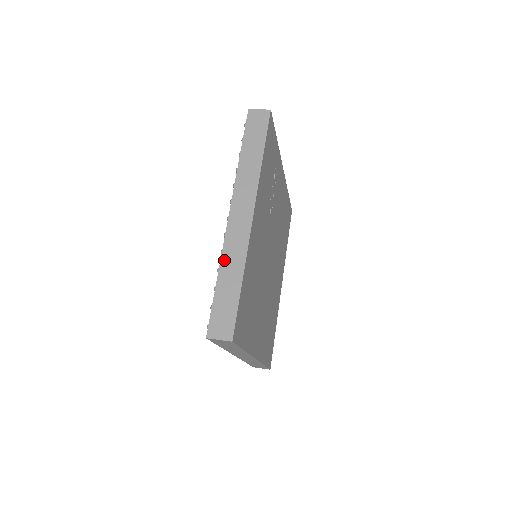
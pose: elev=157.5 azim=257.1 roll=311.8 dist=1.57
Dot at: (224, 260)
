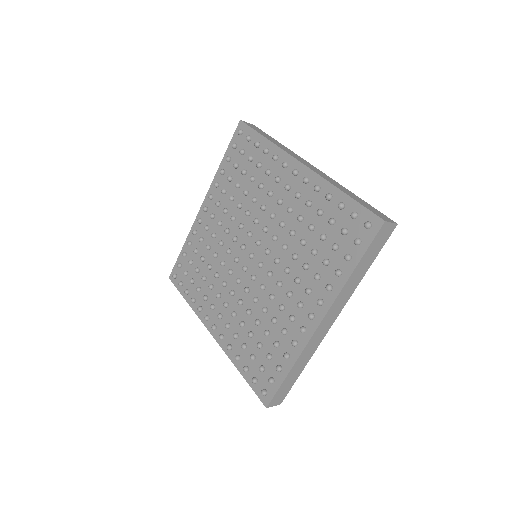
Dot at: (333, 184)
